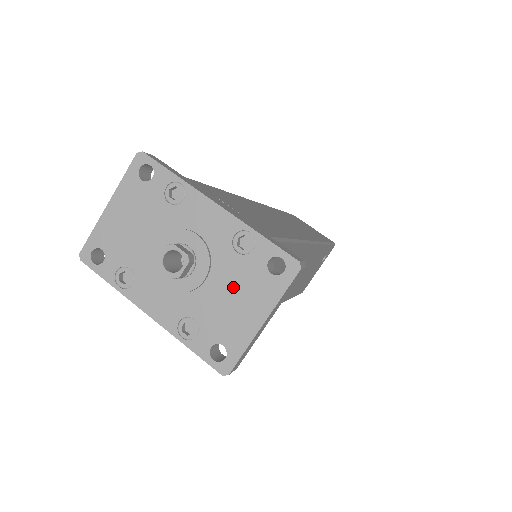
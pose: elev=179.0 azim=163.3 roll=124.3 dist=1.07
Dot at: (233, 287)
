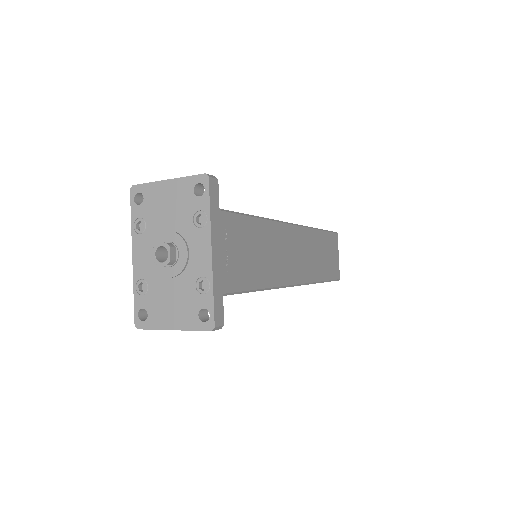
Dot at: (178, 297)
